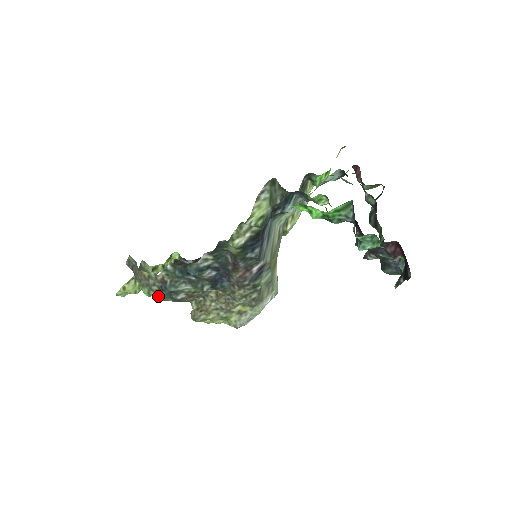
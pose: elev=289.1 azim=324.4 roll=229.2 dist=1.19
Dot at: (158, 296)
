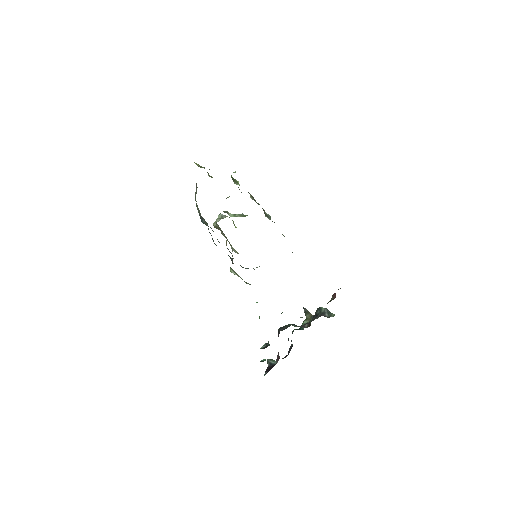
Dot at: occluded
